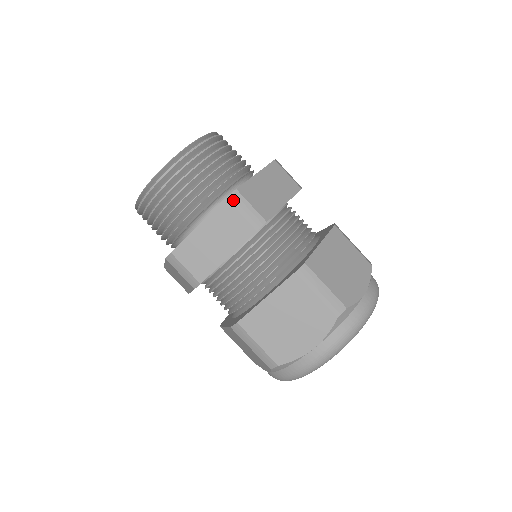
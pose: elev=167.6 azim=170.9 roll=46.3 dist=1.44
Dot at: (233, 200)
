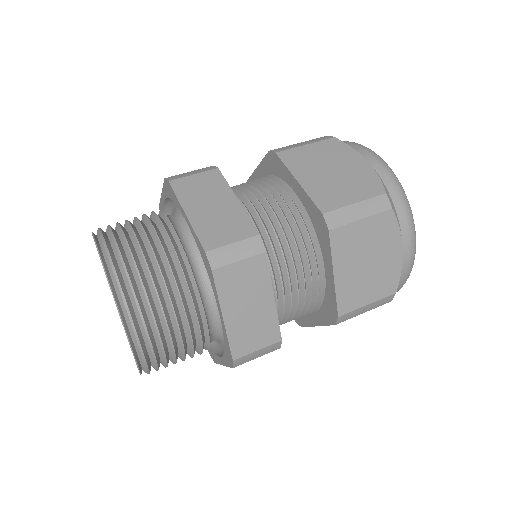
Dot at: (218, 263)
